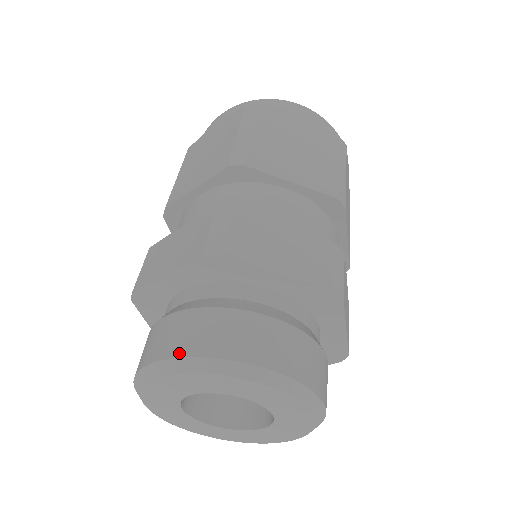
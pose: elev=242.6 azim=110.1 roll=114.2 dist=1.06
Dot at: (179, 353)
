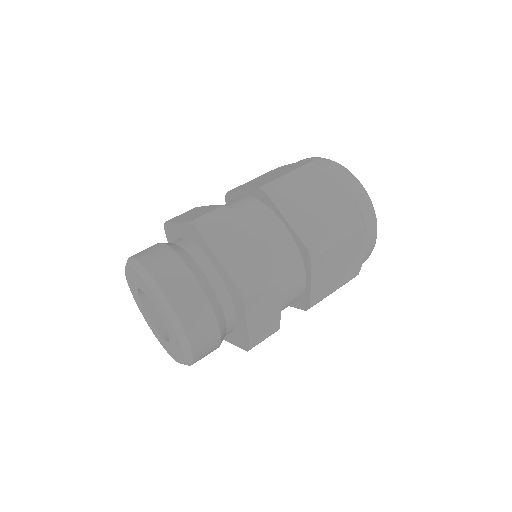
Dot at: (141, 260)
